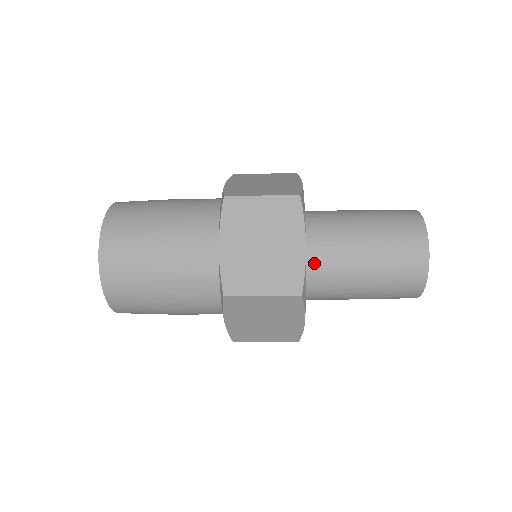
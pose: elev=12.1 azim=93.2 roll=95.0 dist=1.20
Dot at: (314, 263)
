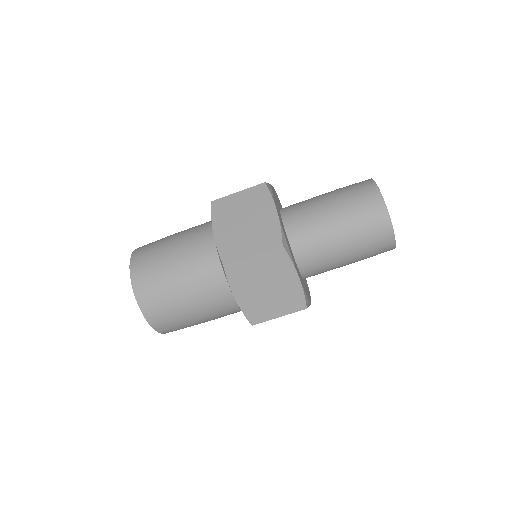
Dot at: (294, 232)
